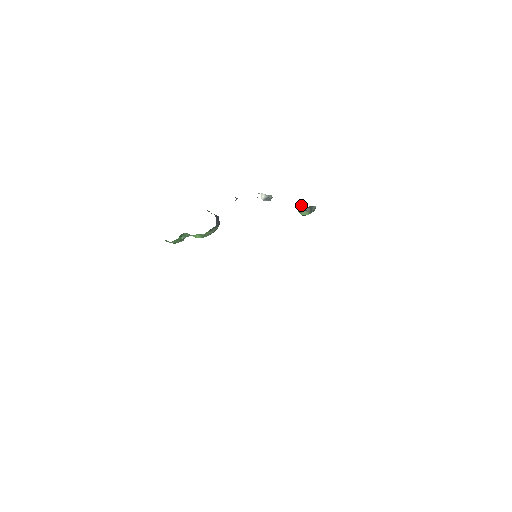
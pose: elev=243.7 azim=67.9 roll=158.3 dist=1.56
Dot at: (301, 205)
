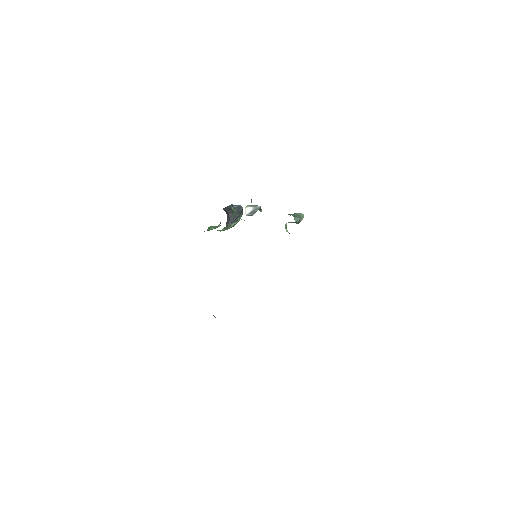
Dot at: occluded
